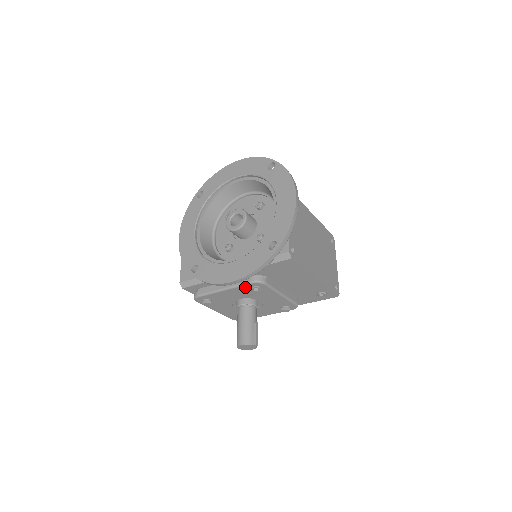
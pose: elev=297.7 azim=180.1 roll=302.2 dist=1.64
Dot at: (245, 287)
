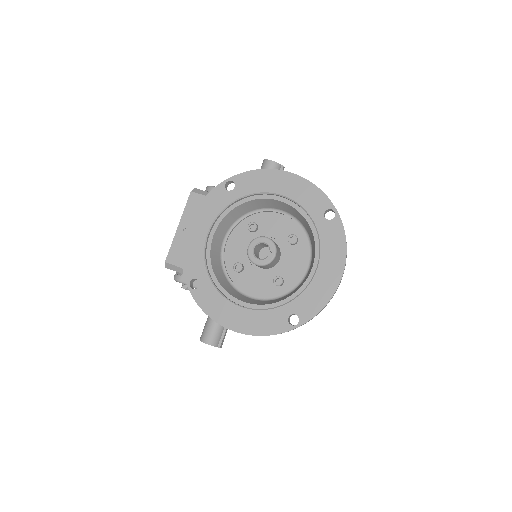
Dot at: occluded
